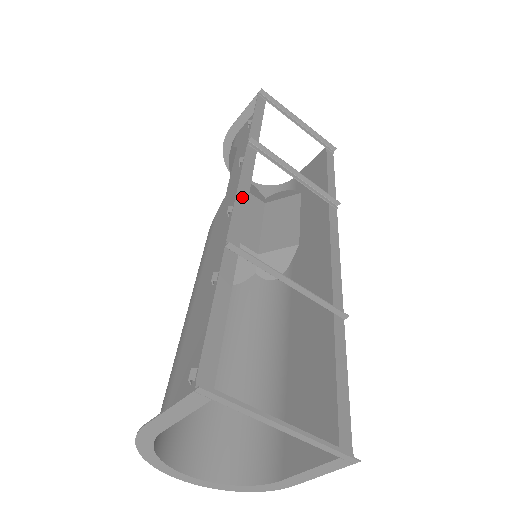
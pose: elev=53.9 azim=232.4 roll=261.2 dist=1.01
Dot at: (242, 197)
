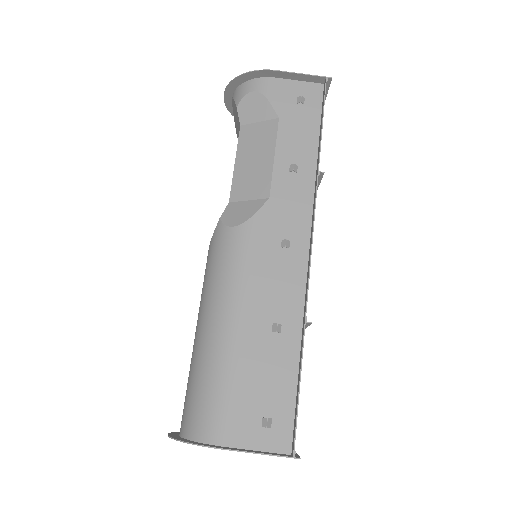
Dot at: occluded
